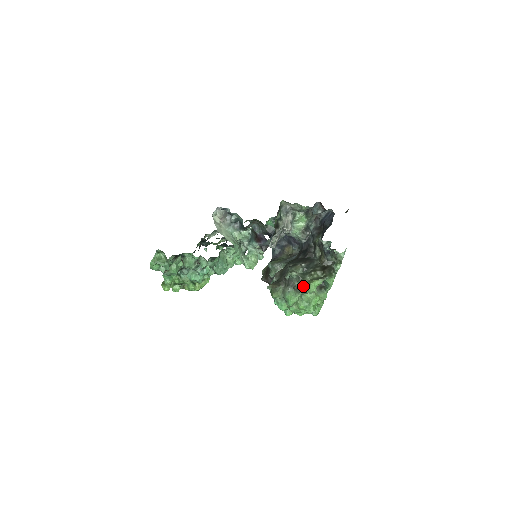
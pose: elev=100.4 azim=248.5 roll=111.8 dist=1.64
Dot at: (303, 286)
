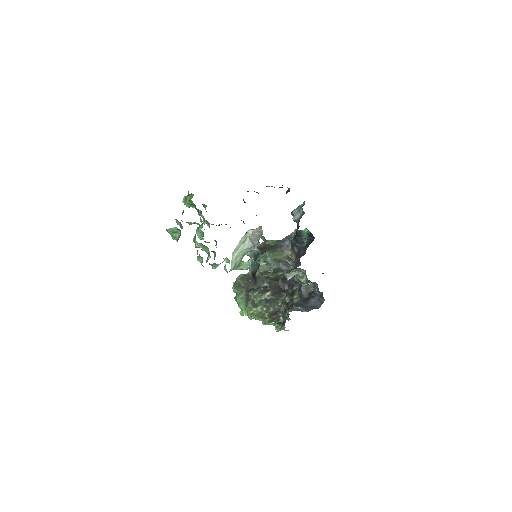
Dot at: (248, 311)
